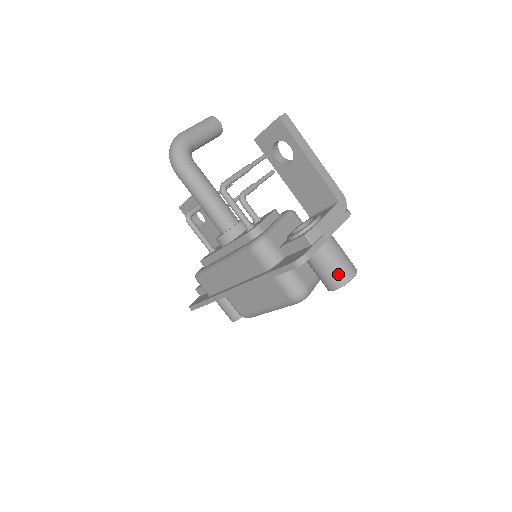
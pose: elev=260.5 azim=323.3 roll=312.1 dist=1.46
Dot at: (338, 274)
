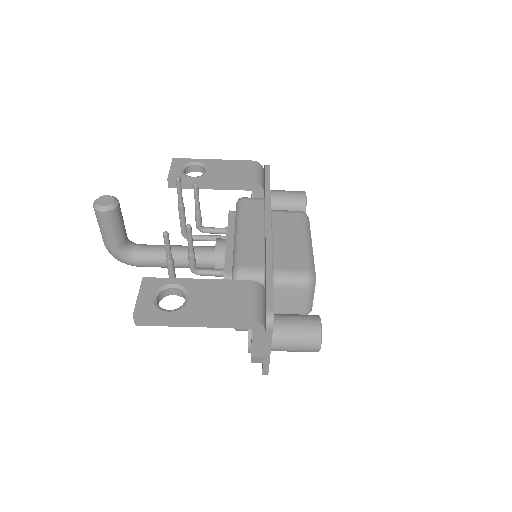
Dot at: (305, 351)
